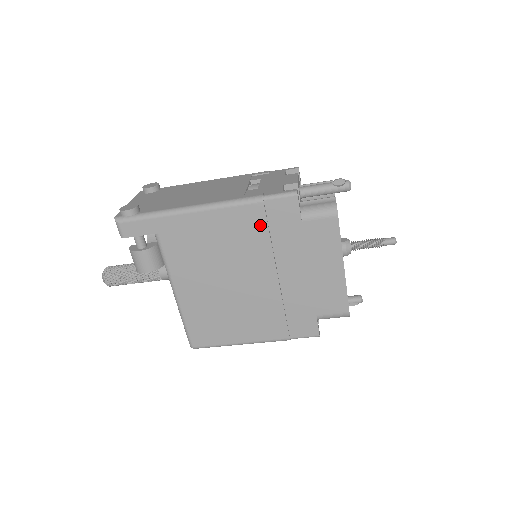
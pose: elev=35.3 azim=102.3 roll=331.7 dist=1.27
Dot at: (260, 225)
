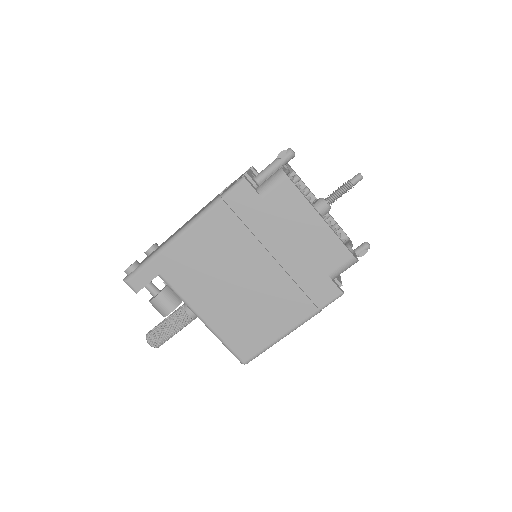
Dot at: (232, 221)
